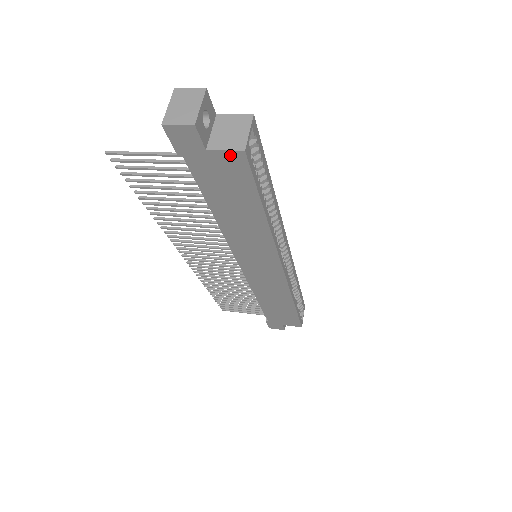
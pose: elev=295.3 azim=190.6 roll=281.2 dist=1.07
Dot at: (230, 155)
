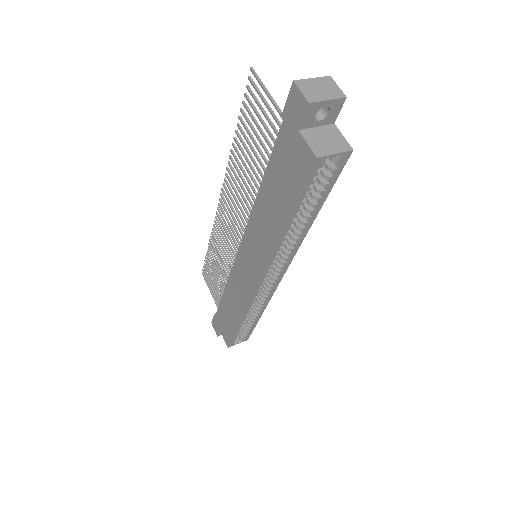
Dot at: (307, 151)
